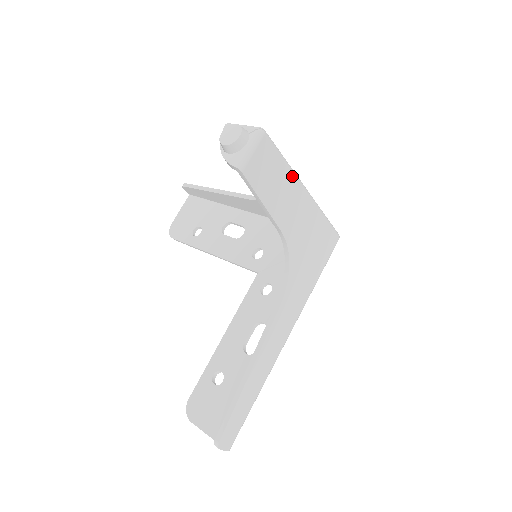
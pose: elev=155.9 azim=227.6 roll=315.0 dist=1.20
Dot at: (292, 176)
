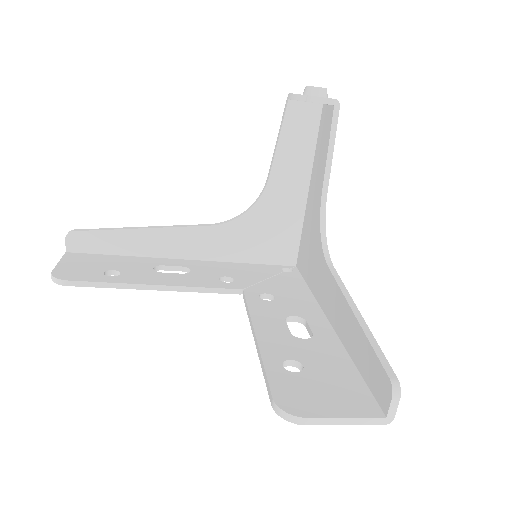
Dot at: occluded
